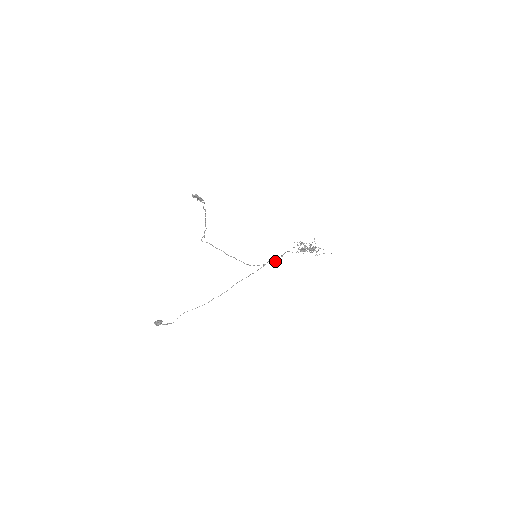
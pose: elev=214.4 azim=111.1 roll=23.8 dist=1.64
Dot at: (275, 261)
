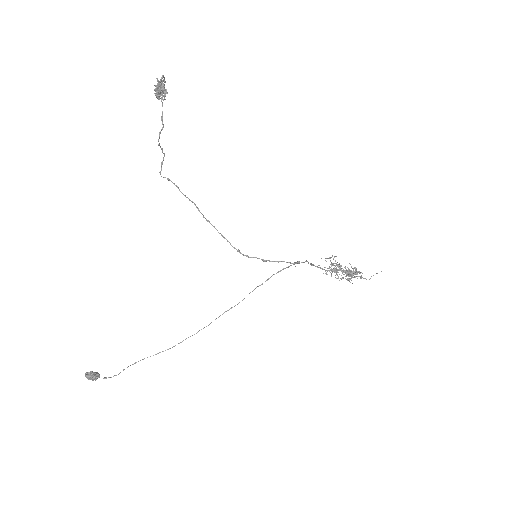
Dot at: occluded
